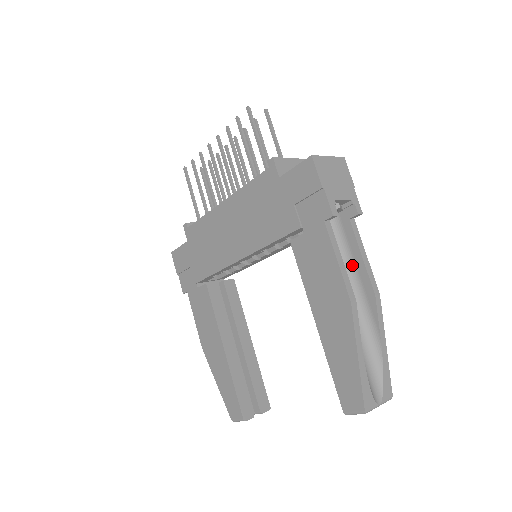
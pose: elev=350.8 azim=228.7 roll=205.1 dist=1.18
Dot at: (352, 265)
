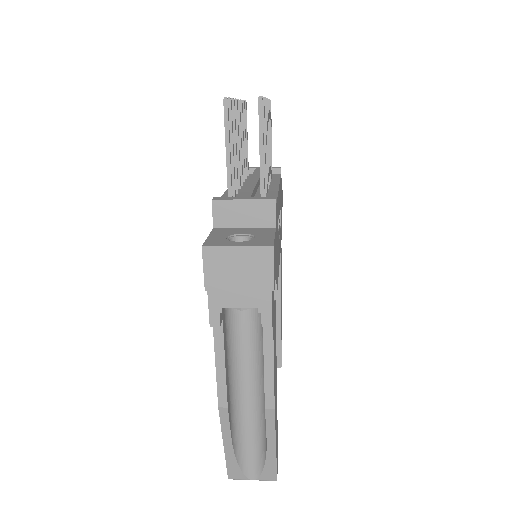
Dot at: occluded
